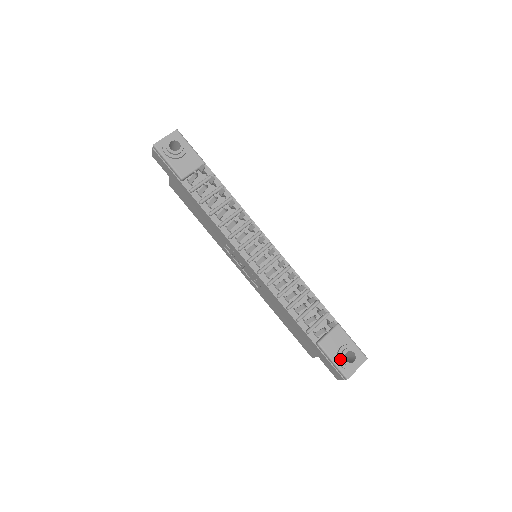
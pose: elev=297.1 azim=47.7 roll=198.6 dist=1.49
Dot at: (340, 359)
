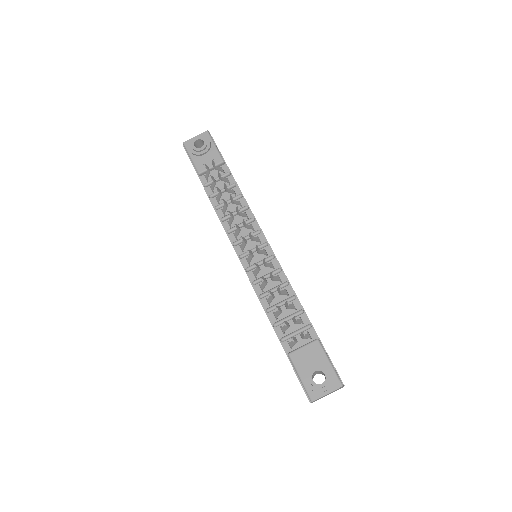
Dot at: (307, 377)
